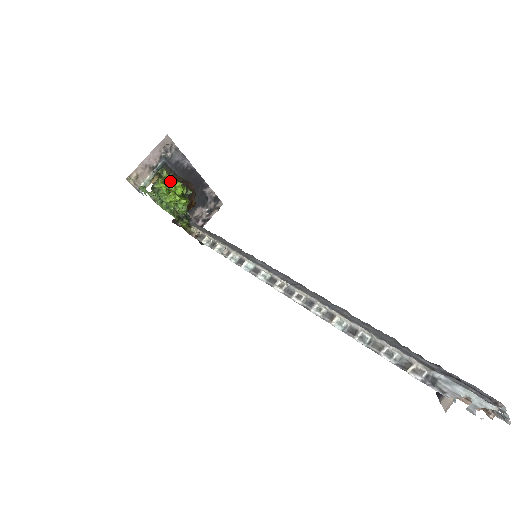
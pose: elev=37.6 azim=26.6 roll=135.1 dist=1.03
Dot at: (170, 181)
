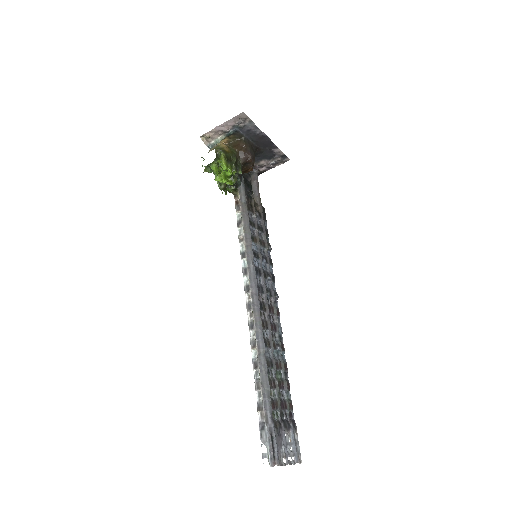
Dot at: (222, 166)
